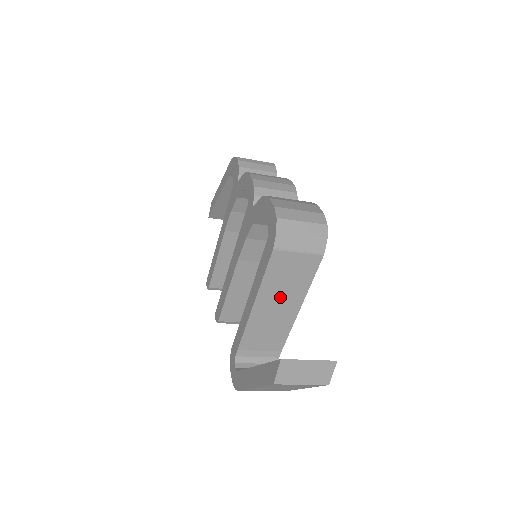
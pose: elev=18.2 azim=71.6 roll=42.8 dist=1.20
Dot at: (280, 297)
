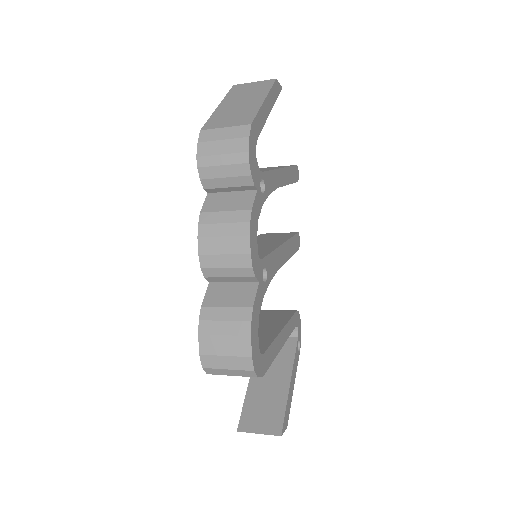
Dot at: occluded
